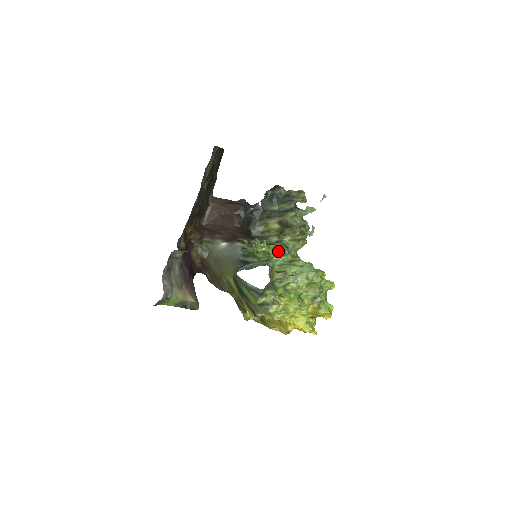
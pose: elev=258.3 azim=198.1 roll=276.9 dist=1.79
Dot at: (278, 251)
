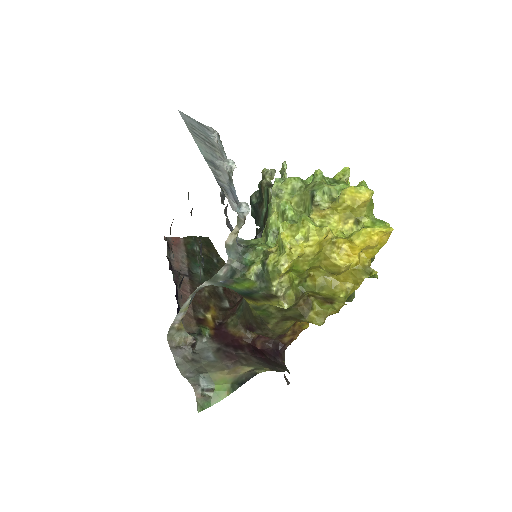
Dot at: occluded
